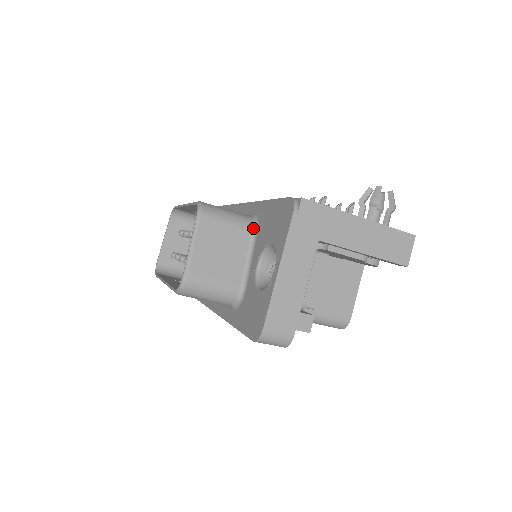
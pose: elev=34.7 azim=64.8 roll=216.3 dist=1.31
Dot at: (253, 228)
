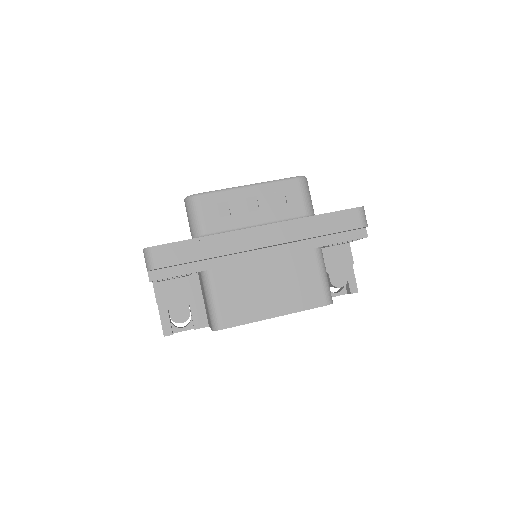
Dot at: occluded
